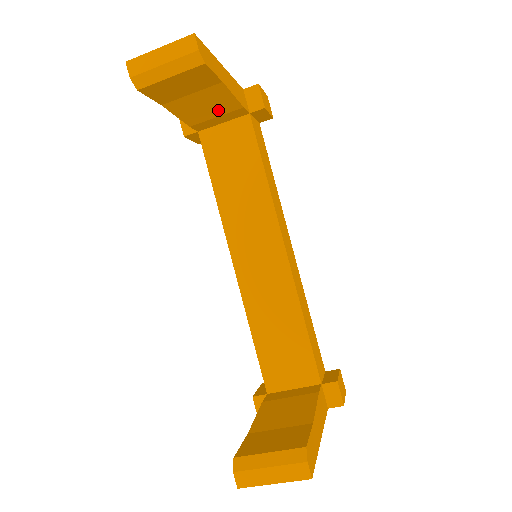
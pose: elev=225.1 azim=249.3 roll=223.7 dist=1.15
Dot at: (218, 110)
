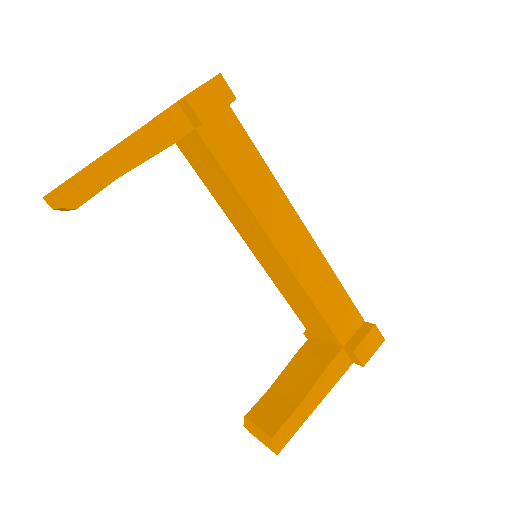
Dot at: occluded
